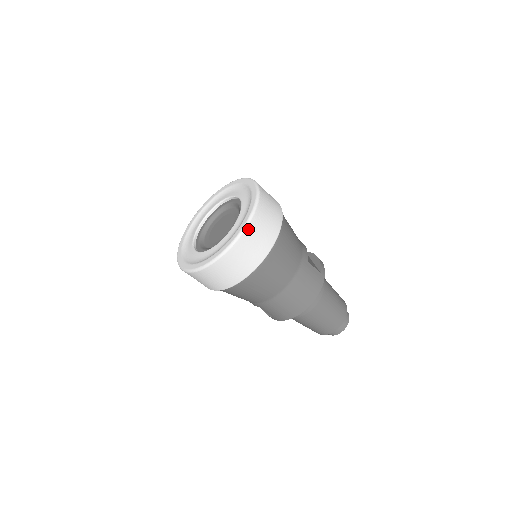
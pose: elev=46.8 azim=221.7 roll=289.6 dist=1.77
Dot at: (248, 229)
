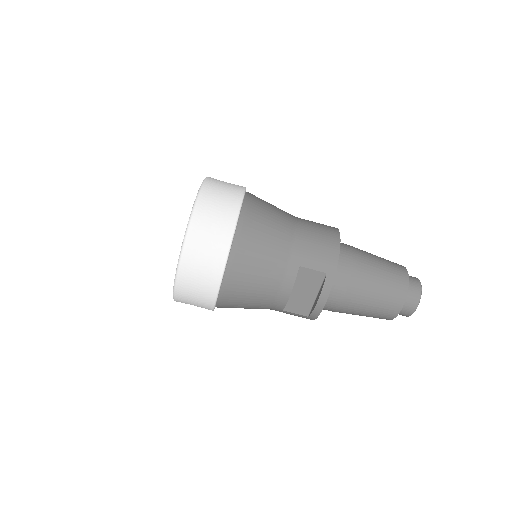
Dot at: occluded
